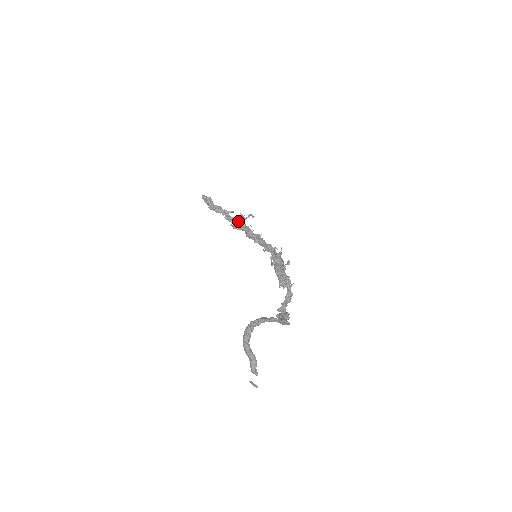
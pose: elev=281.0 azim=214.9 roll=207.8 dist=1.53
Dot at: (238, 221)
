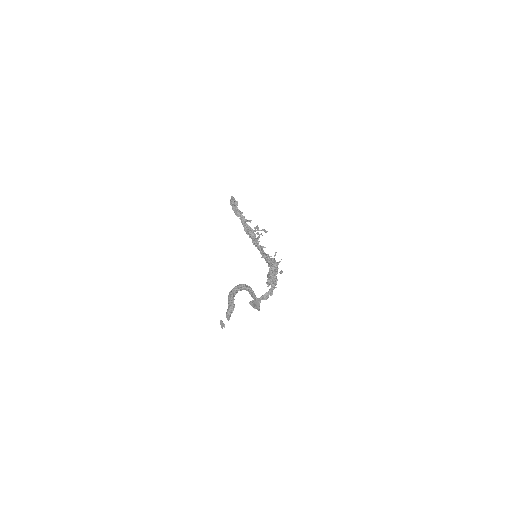
Dot at: (250, 230)
